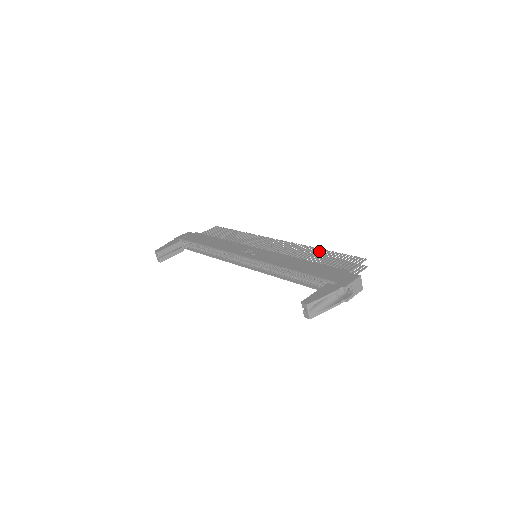
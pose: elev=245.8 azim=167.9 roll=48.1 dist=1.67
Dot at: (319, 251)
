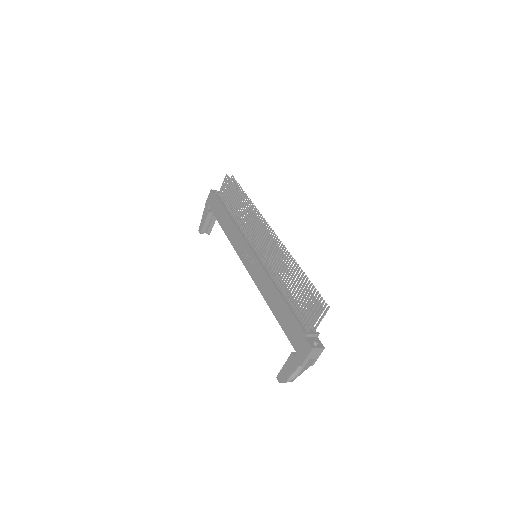
Dot at: (292, 271)
